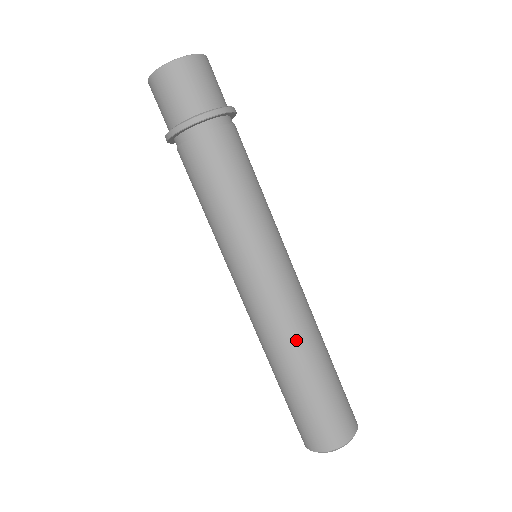
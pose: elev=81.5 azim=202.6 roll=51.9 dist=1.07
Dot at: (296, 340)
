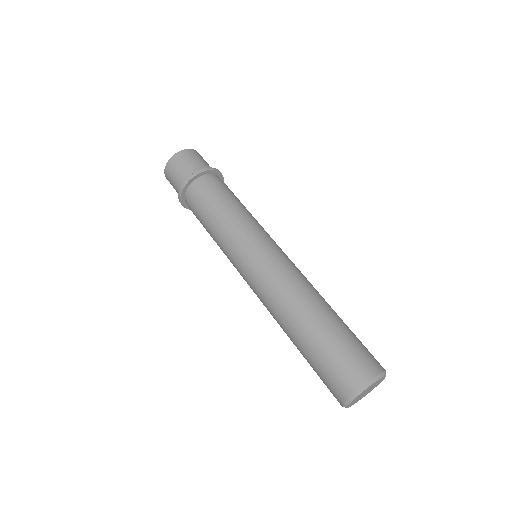
Dot at: (316, 290)
